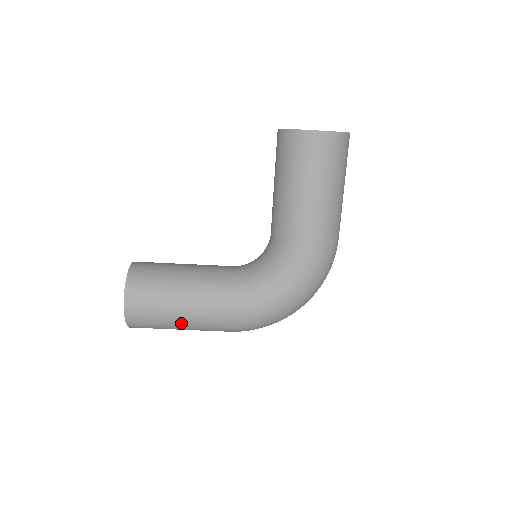
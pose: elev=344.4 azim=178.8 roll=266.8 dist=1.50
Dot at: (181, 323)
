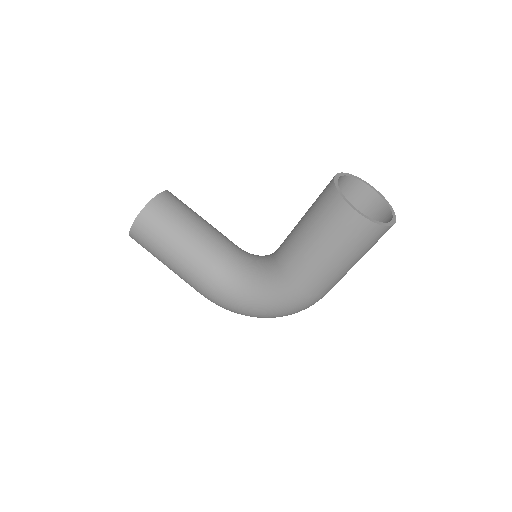
Dot at: (167, 265)
